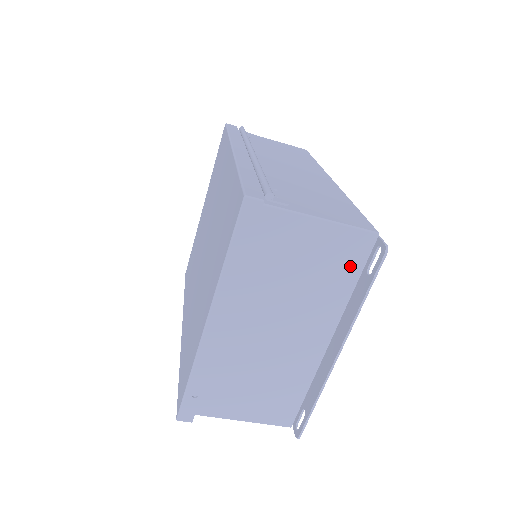
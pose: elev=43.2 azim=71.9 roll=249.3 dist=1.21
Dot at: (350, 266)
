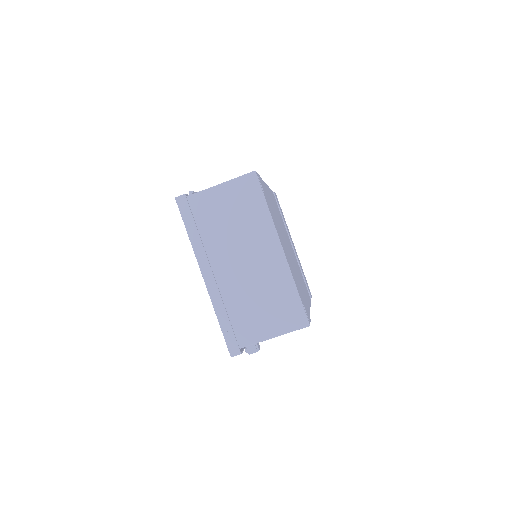
Dot at: (254, 198)
